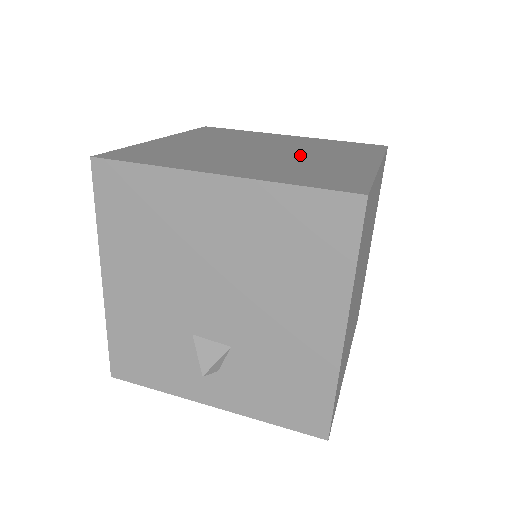
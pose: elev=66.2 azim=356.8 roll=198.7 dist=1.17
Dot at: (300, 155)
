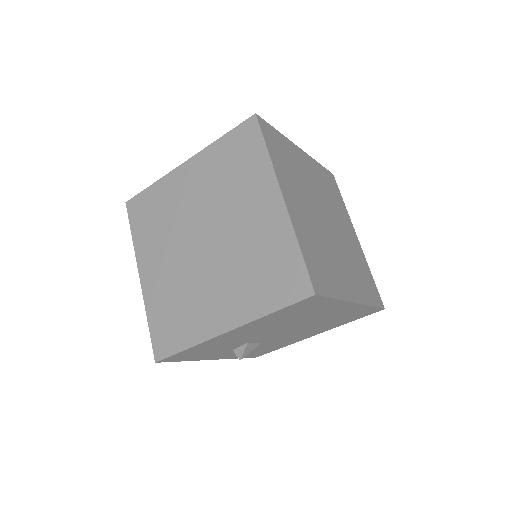
Dot at: (339, 228)
